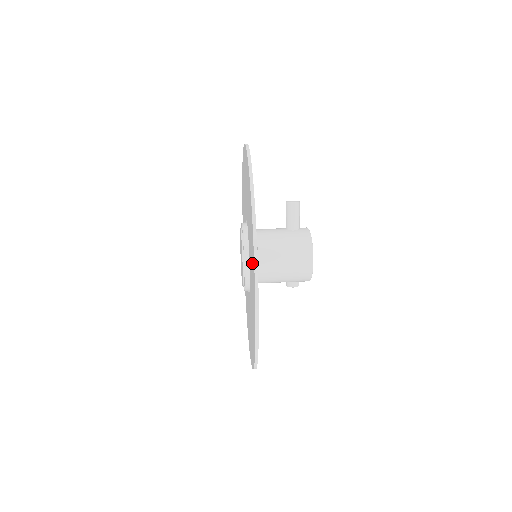
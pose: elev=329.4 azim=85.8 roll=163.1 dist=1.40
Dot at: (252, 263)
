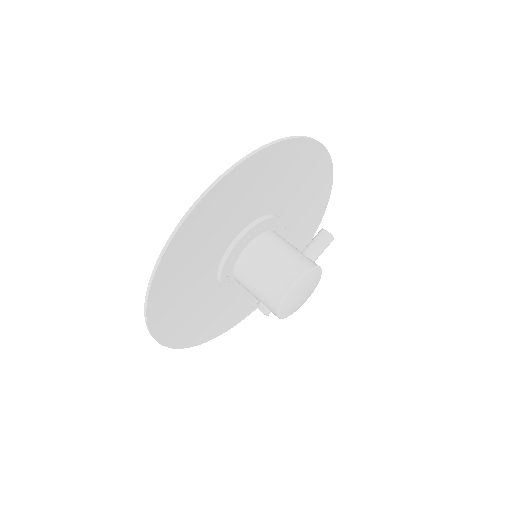
Dot at: (227, 196)
